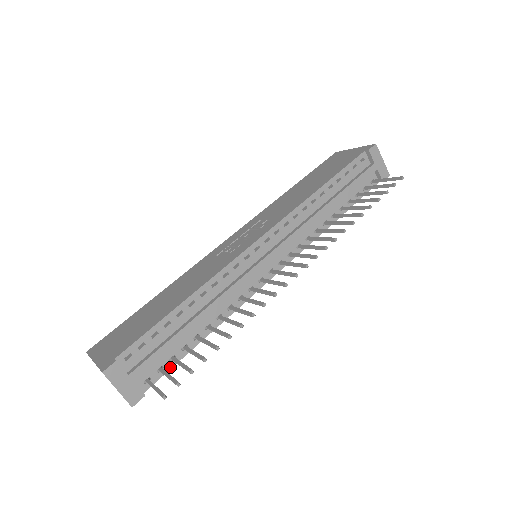
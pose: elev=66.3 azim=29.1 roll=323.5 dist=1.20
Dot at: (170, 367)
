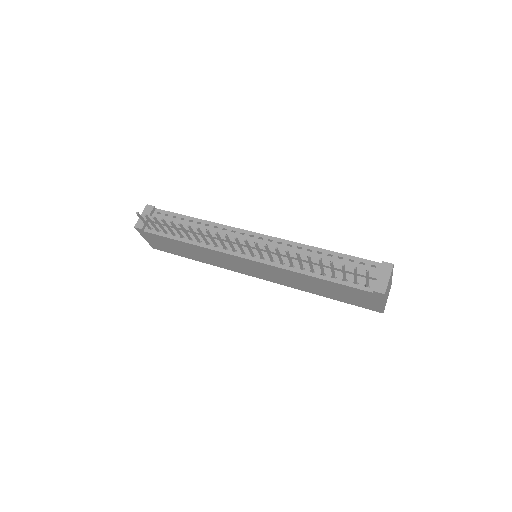
Dot at: (161, 235)
